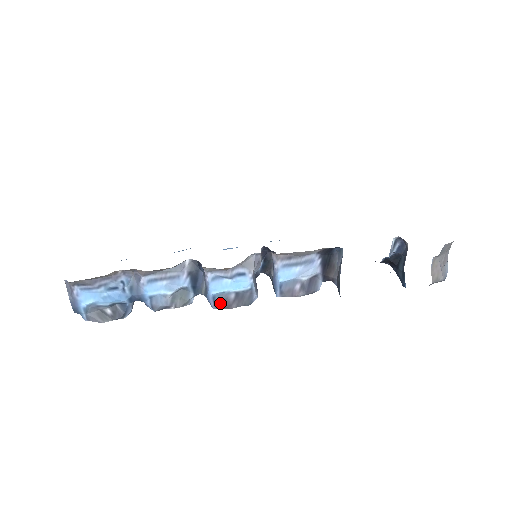
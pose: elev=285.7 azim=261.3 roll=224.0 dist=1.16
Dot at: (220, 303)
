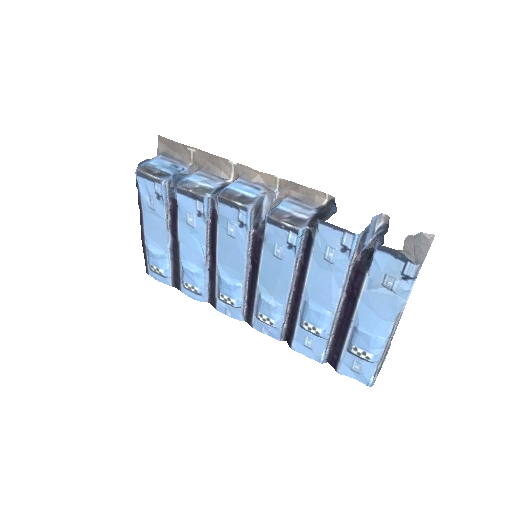
Dot at: (226, 194)
